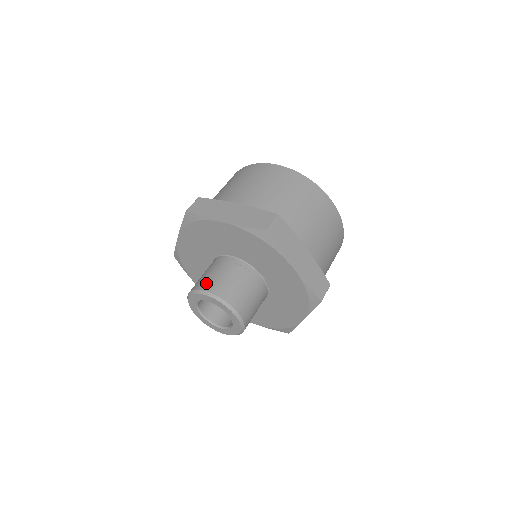
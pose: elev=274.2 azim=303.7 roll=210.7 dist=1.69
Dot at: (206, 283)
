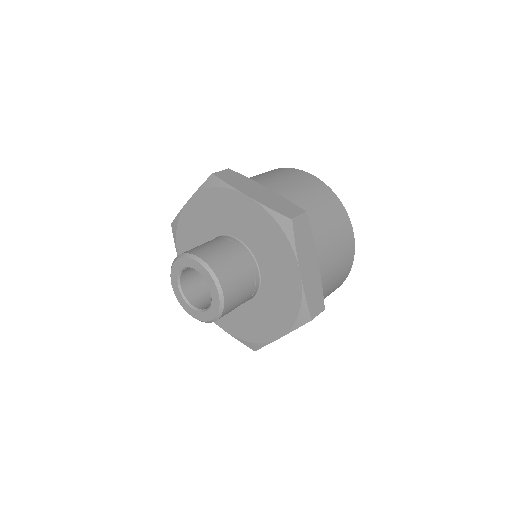
Dot at: (202, 251)
